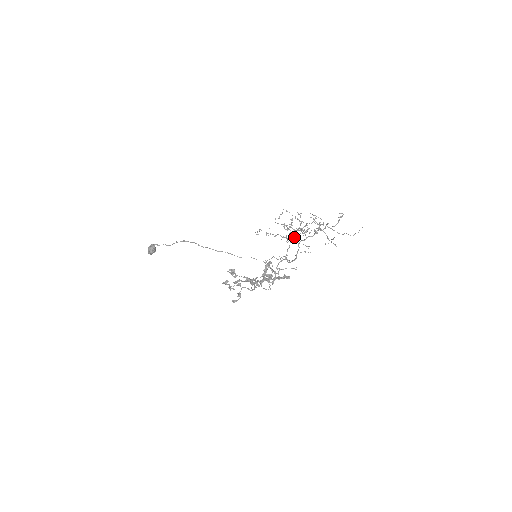
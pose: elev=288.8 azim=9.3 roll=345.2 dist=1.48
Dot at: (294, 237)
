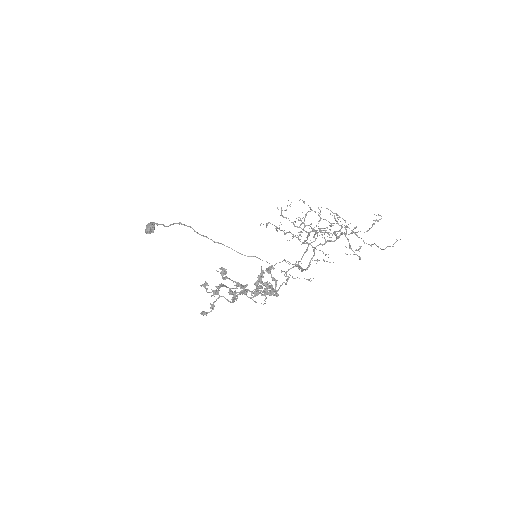
Dot at: (307, 239)
